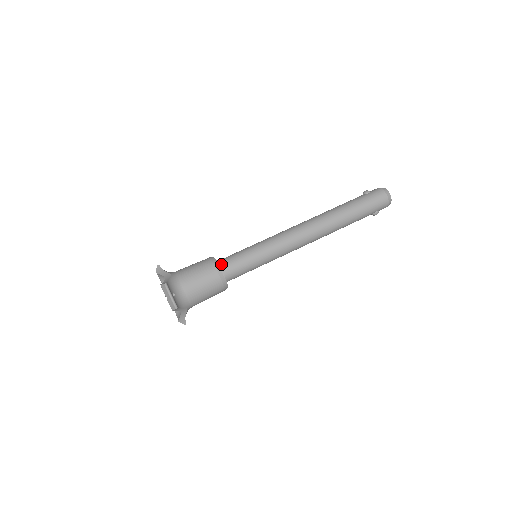
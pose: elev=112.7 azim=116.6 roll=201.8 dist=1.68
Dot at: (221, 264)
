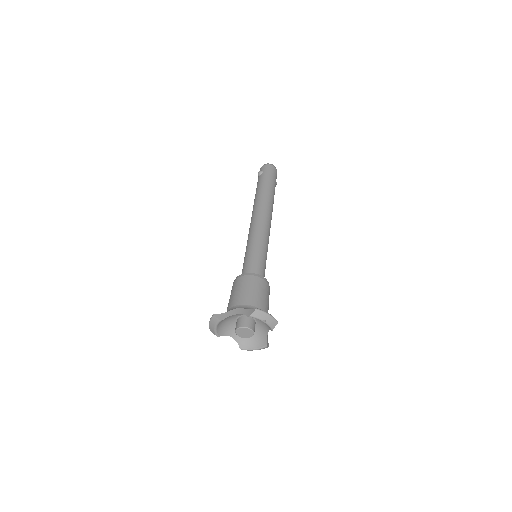
Dot at: occluded
